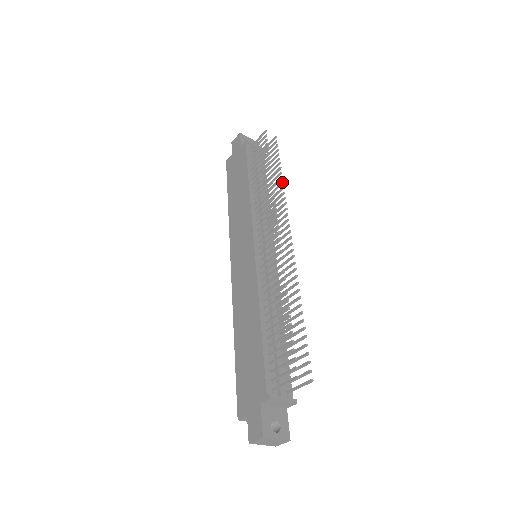
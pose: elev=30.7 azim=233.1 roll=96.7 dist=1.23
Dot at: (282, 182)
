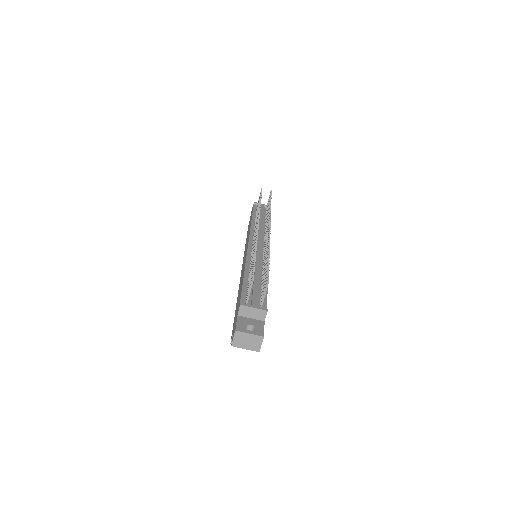
Dot at: (270, 207)
